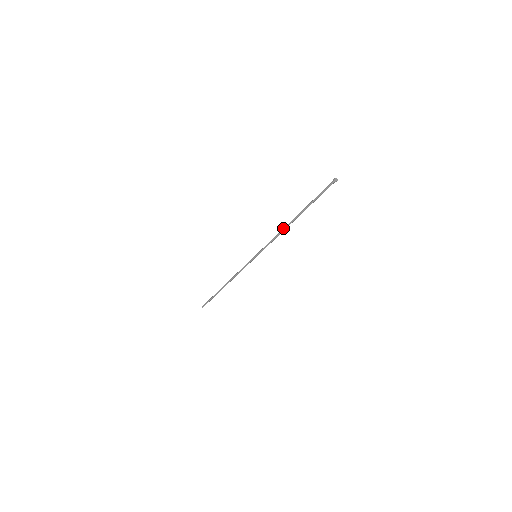
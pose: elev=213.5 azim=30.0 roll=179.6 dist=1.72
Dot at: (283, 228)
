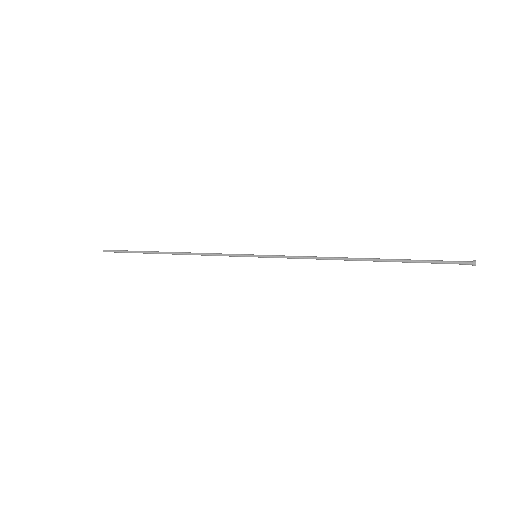
Dot at: (334, 257)
